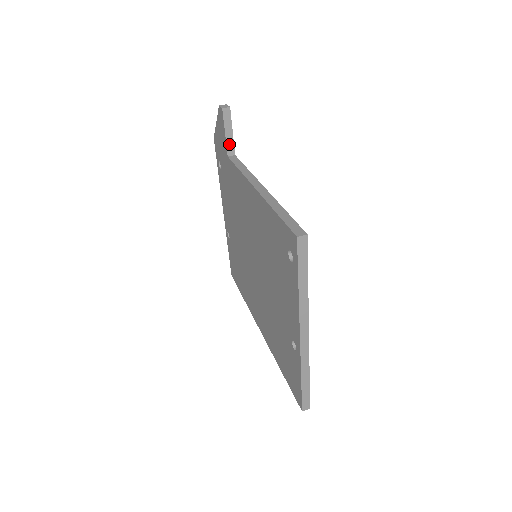
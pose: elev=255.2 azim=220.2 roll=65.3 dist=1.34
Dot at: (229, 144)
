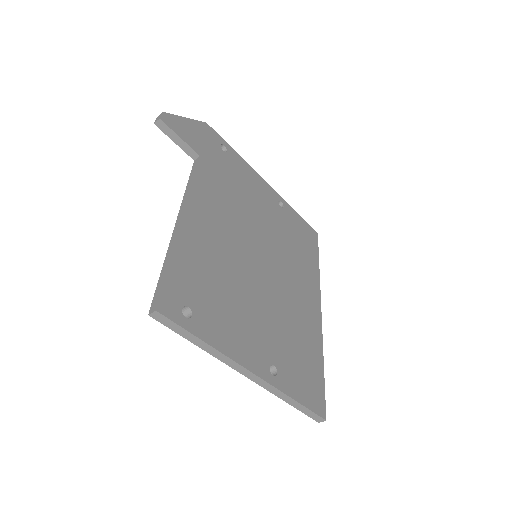
Dot at: (186, 150)
